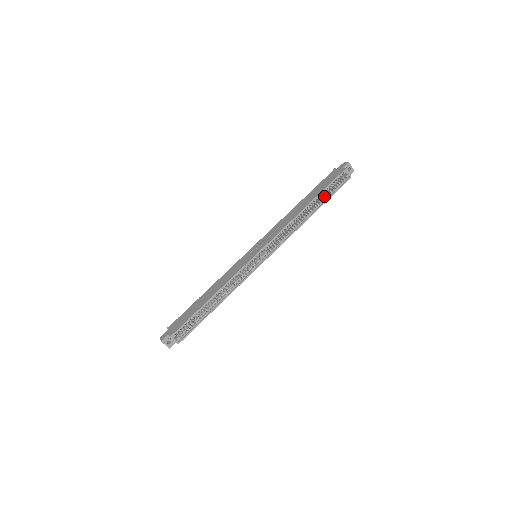
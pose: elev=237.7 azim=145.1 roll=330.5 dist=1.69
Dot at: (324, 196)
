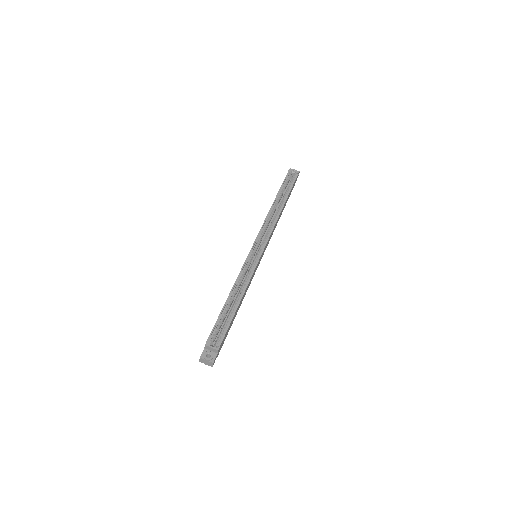
Dot at: occluded
